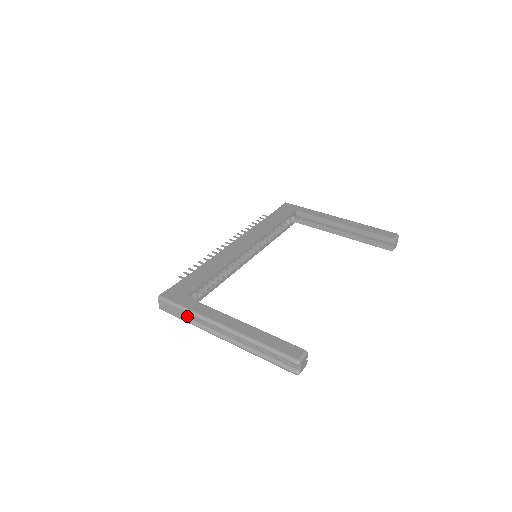
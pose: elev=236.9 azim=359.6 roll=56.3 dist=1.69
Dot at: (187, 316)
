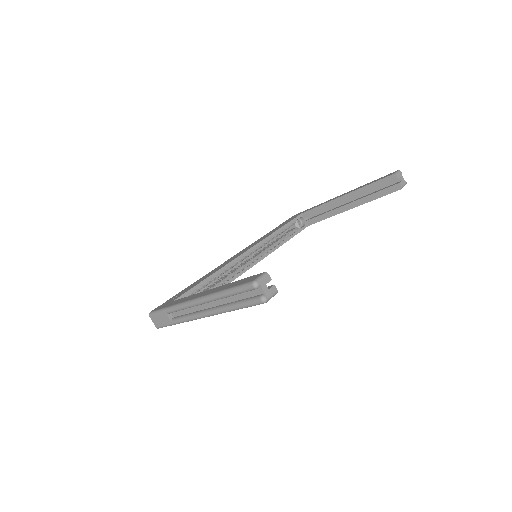
Dot at: (174, 317)
